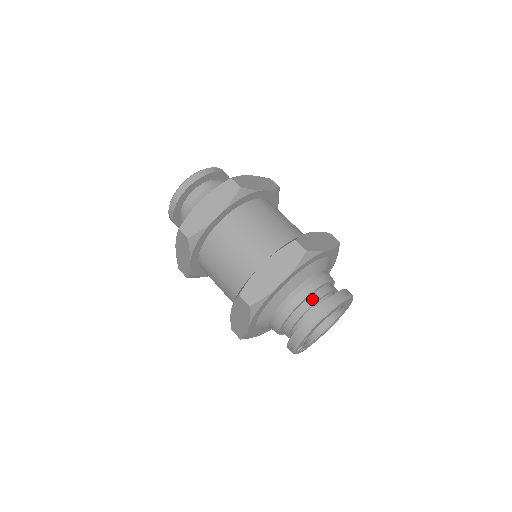
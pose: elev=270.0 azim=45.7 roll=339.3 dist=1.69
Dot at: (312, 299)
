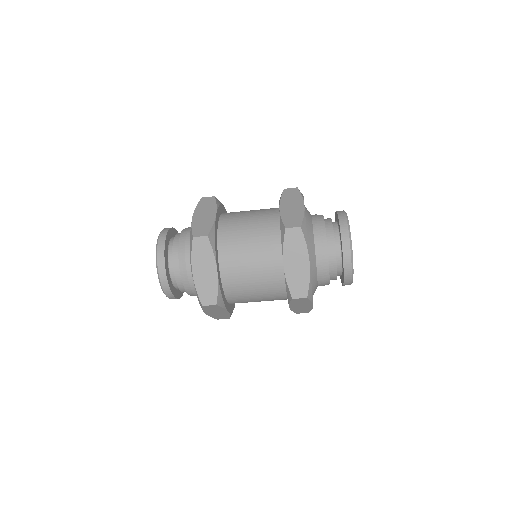
Dot at: (331, 246)
